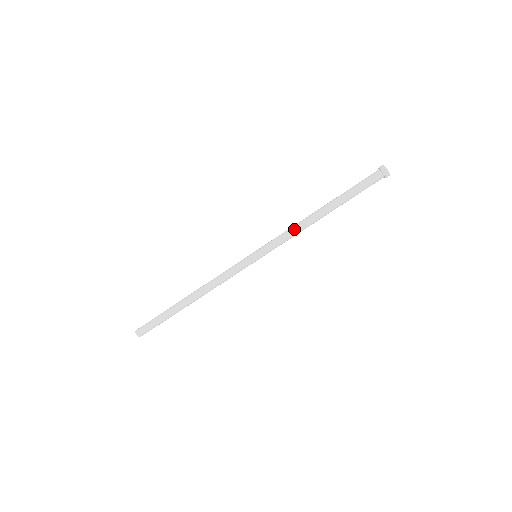
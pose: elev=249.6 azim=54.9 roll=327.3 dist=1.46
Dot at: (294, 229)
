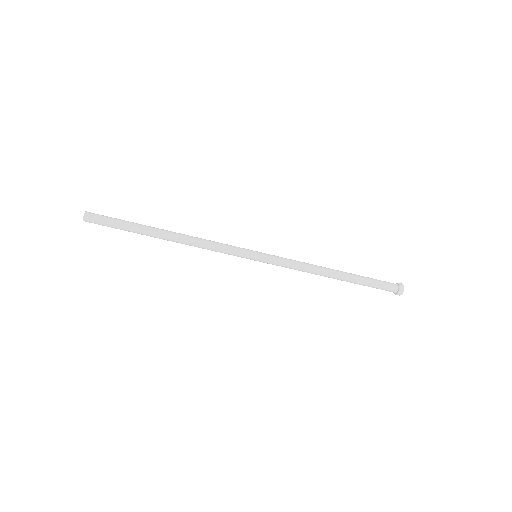
Dot at: (304, 271)
